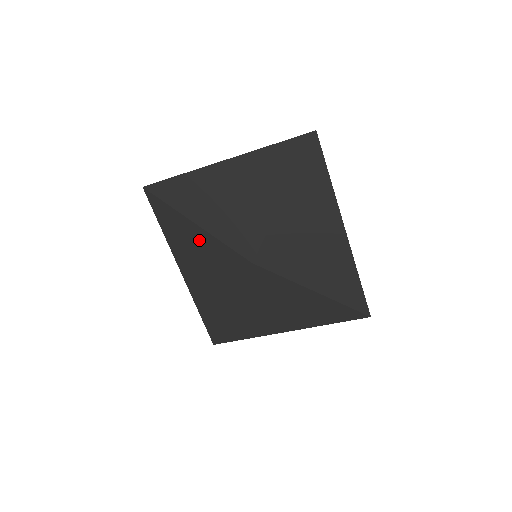
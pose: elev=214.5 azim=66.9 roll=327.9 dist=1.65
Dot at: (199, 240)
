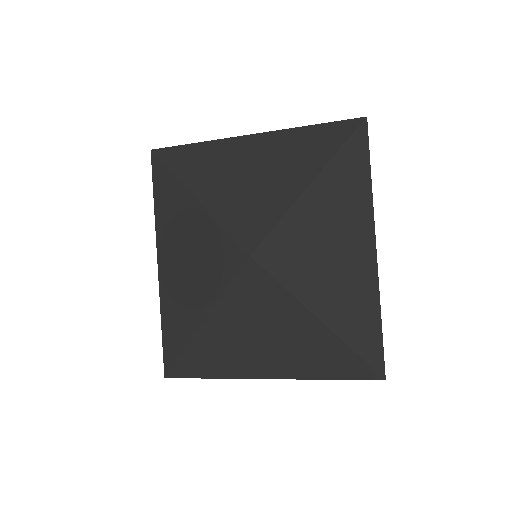
Dot at: (193, 220)
